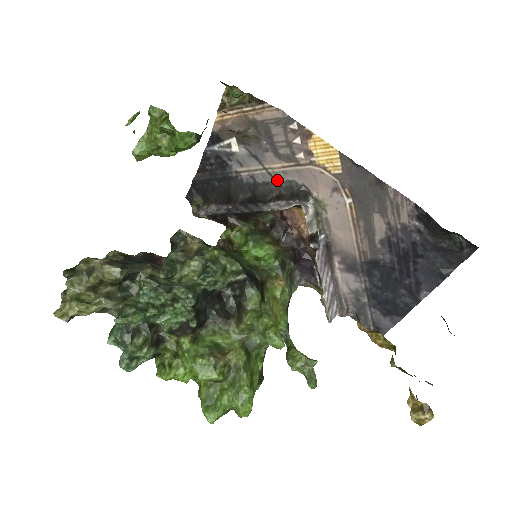
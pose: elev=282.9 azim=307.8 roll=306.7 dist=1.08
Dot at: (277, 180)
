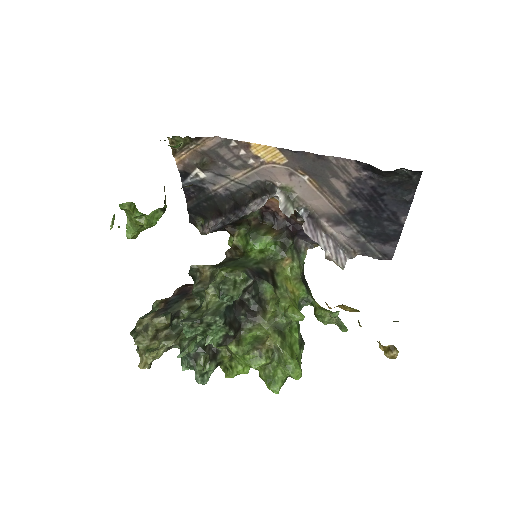
Dot at: (245, 185)
